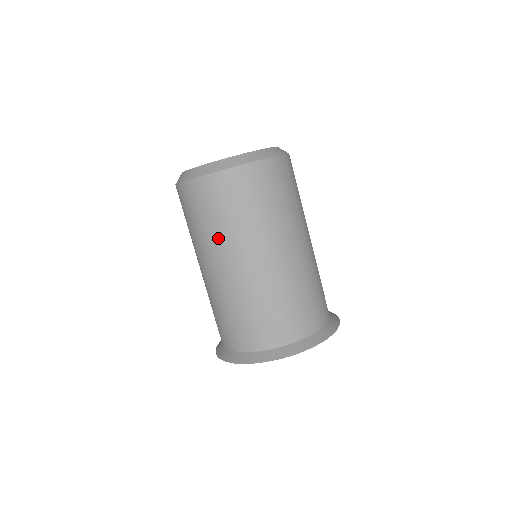
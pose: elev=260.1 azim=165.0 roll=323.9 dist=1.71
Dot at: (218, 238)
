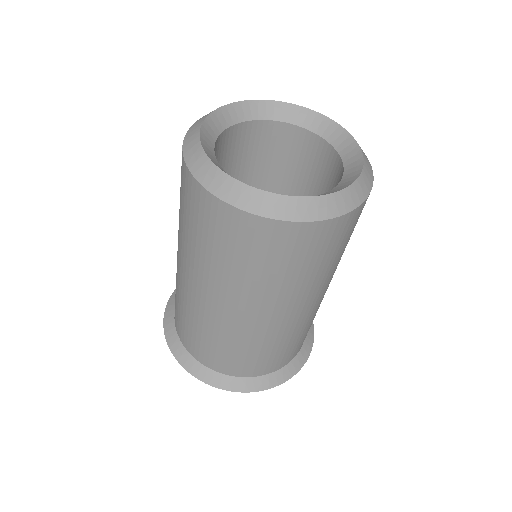
Dot at: (287, 289)
